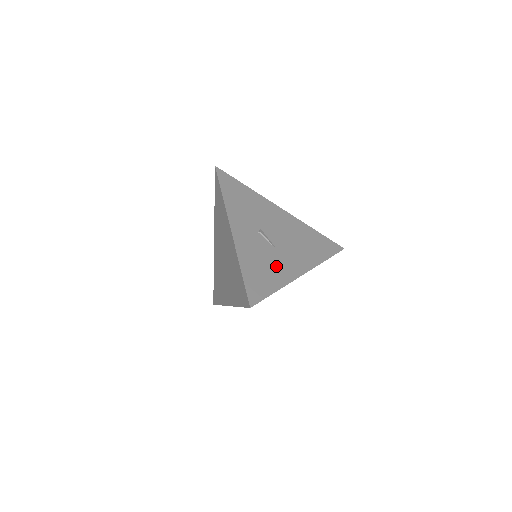
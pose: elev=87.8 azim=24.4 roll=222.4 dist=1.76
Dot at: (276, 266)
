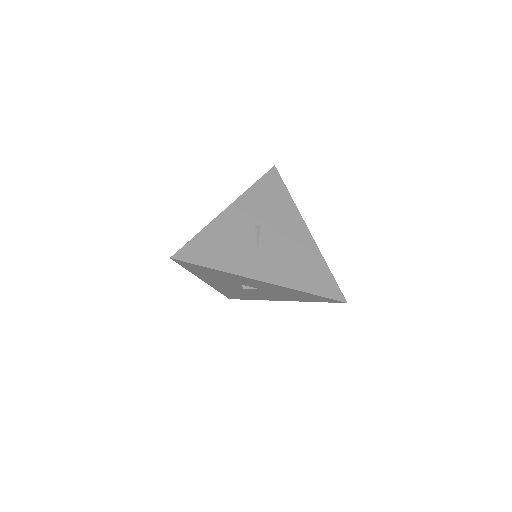
Dot at: (239, 255)
